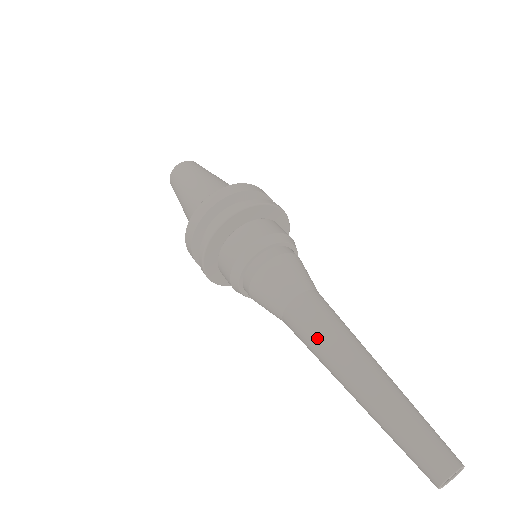
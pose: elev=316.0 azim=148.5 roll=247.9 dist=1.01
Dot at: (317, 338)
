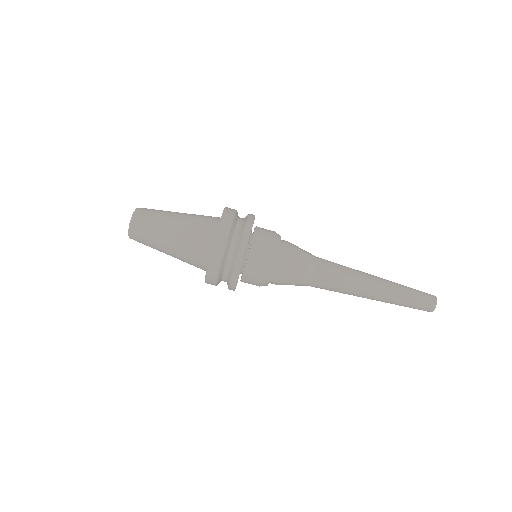
Dot at: (343, 284)
